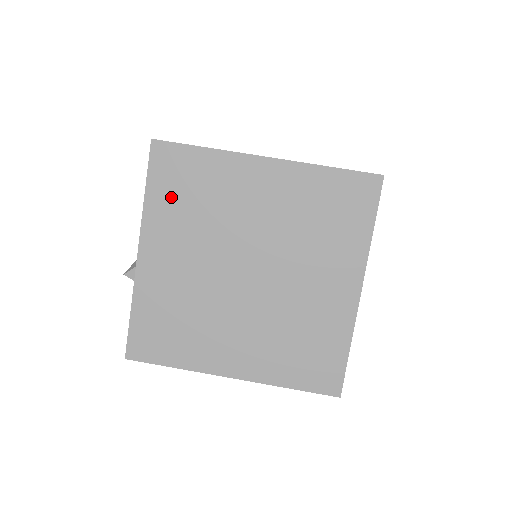
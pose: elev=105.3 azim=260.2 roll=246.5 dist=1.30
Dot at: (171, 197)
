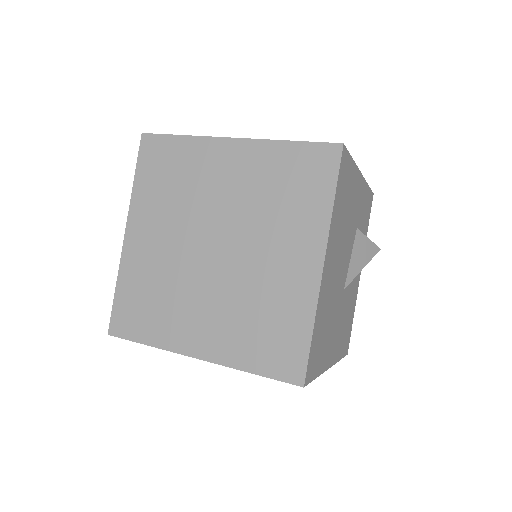
Dot at: (154, 182)
